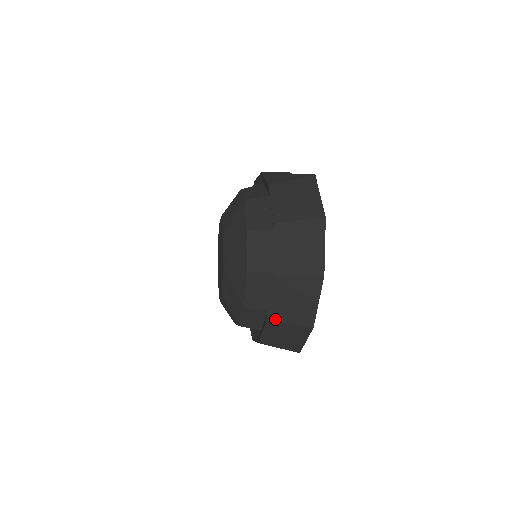
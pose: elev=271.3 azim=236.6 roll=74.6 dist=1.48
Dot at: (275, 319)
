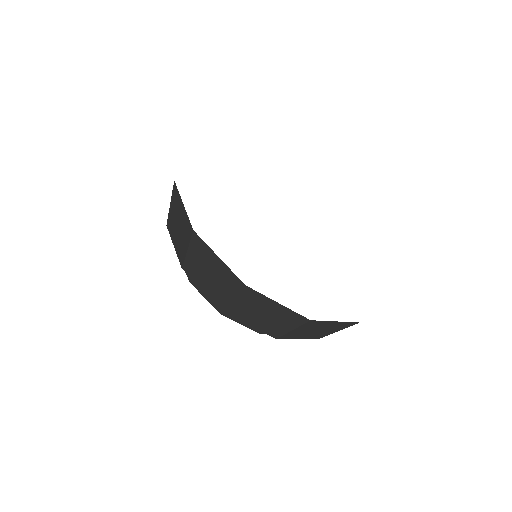
Dot at: (224, 305)
